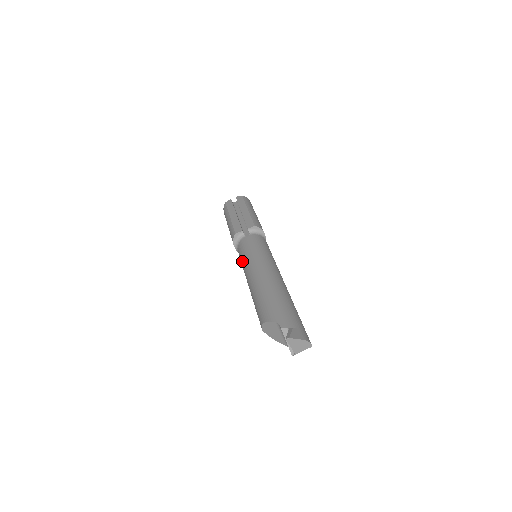
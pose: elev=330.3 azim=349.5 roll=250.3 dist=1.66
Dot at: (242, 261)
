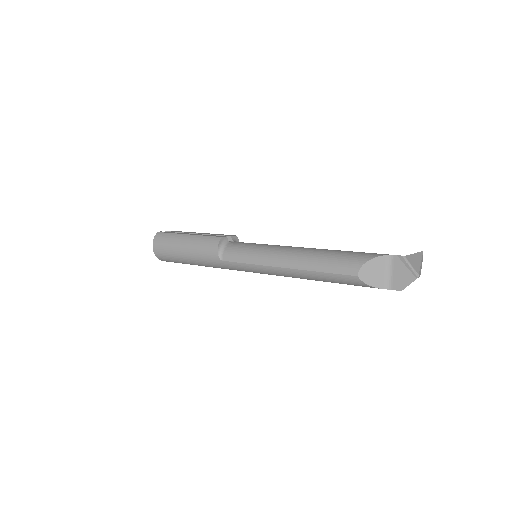
Dot at: (251, 254)
